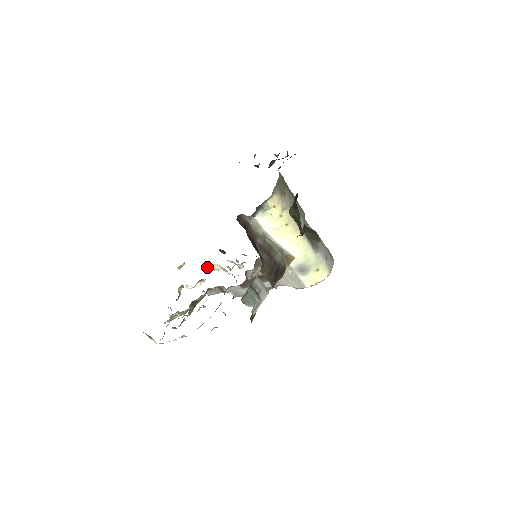
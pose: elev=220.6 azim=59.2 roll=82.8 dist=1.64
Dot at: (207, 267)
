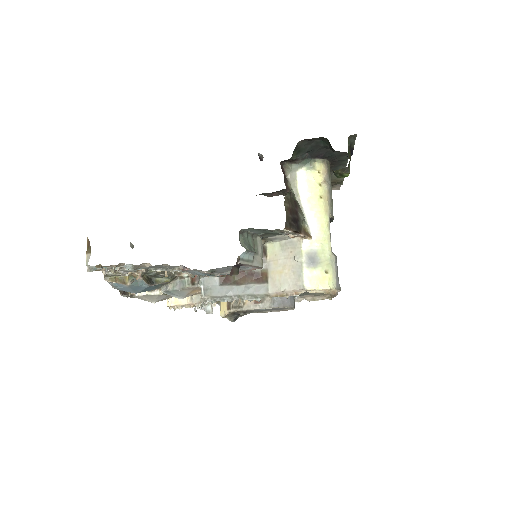
Dot at: (168, 304)
